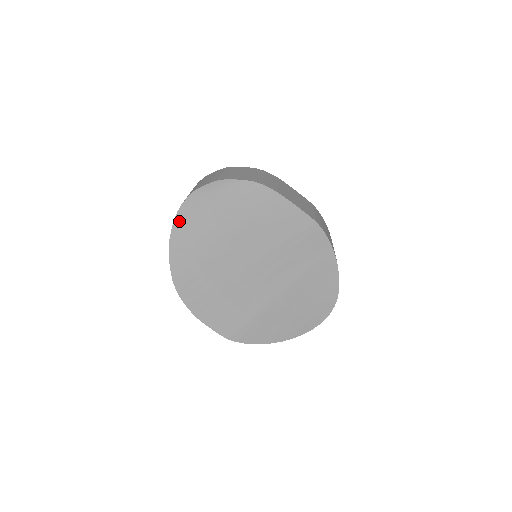
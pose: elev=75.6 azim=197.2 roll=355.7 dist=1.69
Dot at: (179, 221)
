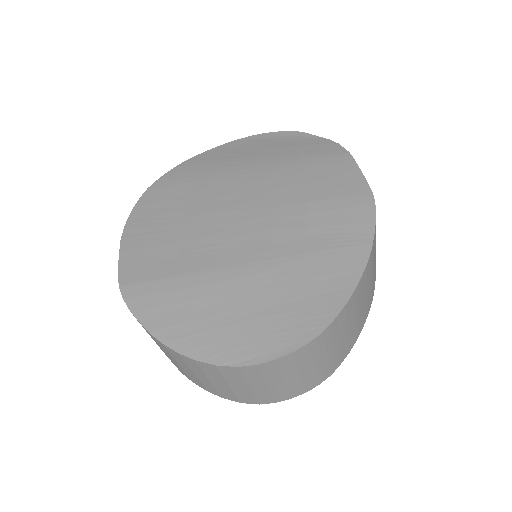
Dot at: (220, 148)
